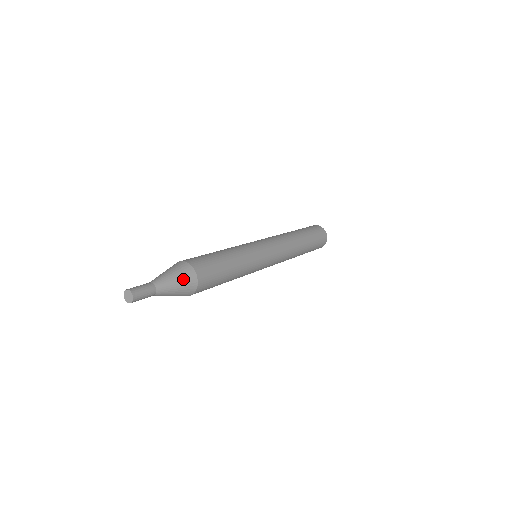
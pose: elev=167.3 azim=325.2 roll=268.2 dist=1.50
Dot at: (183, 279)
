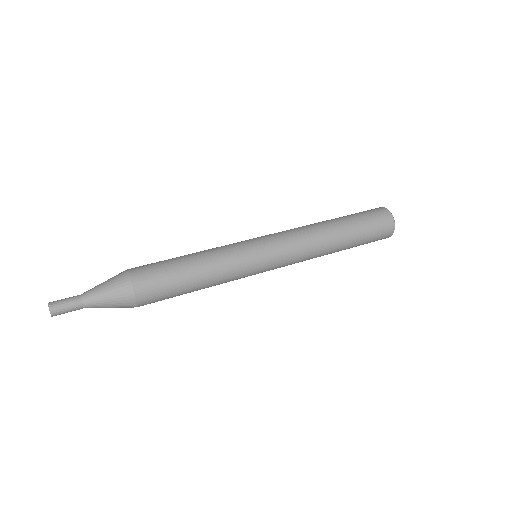
Dot at: (119, 306)
